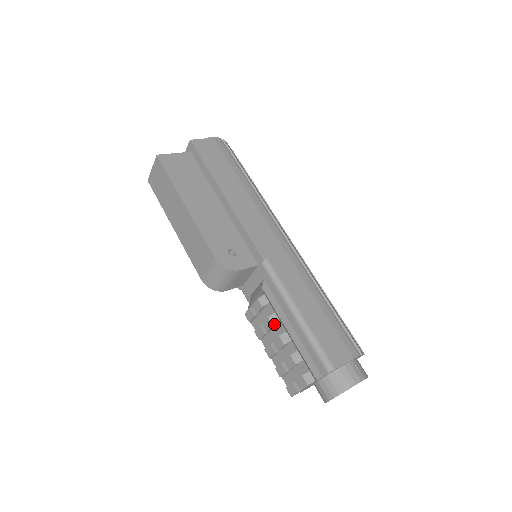
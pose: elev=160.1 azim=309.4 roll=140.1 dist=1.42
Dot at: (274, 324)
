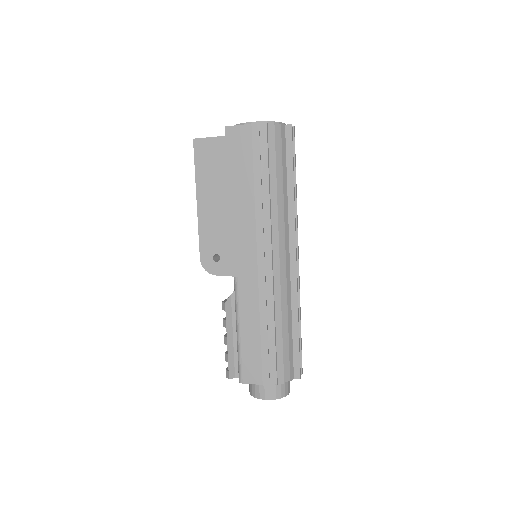
Dot at: (224, 326)
